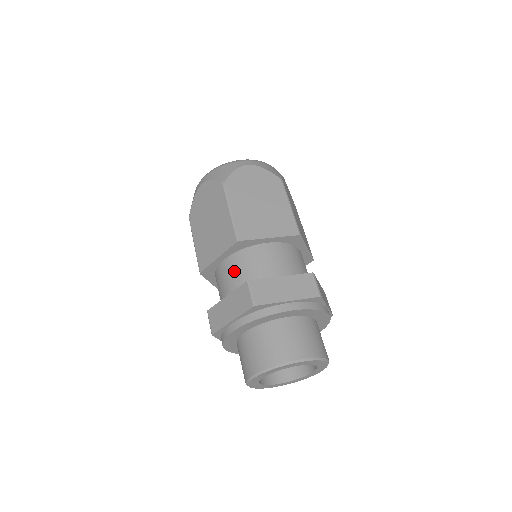
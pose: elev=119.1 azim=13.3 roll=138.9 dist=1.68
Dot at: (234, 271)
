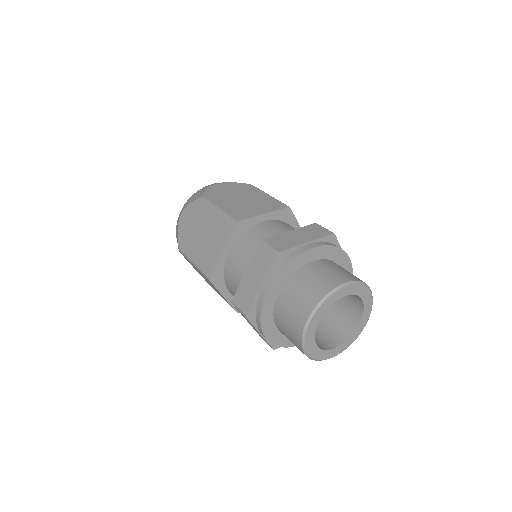
Dot at: (282, 227)
